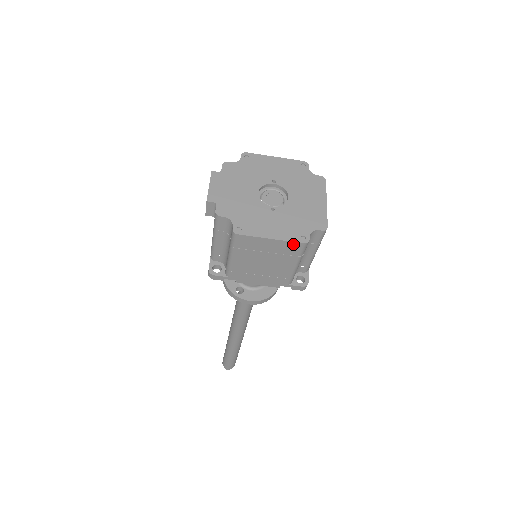
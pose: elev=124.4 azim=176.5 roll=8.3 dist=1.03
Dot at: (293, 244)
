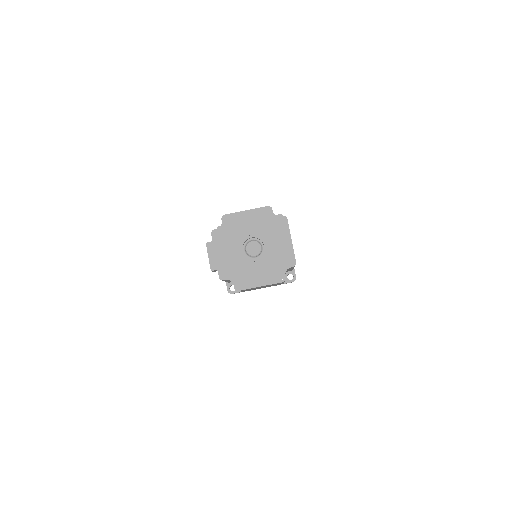
Dot at: occluded
